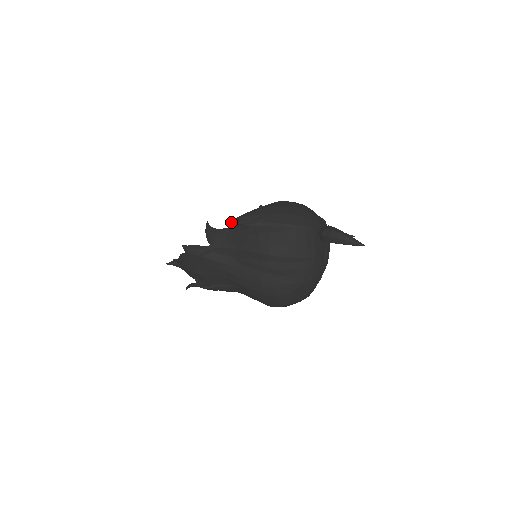
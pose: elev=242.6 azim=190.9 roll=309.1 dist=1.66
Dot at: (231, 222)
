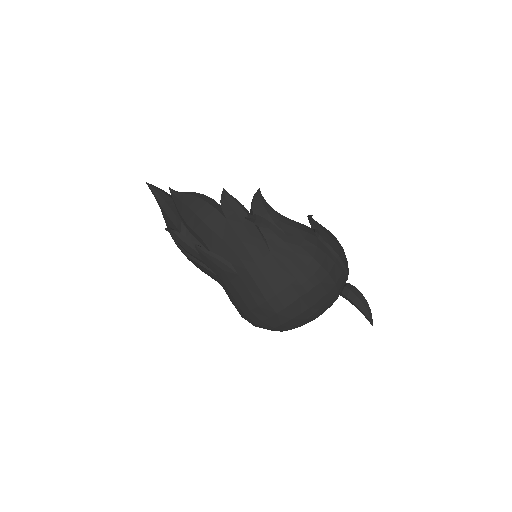
Dot at: (311, 217)
